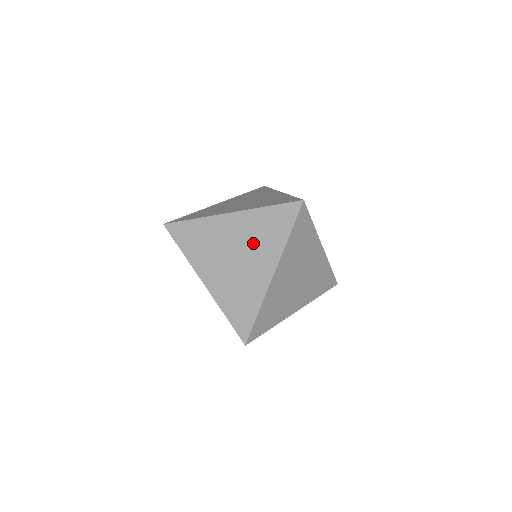
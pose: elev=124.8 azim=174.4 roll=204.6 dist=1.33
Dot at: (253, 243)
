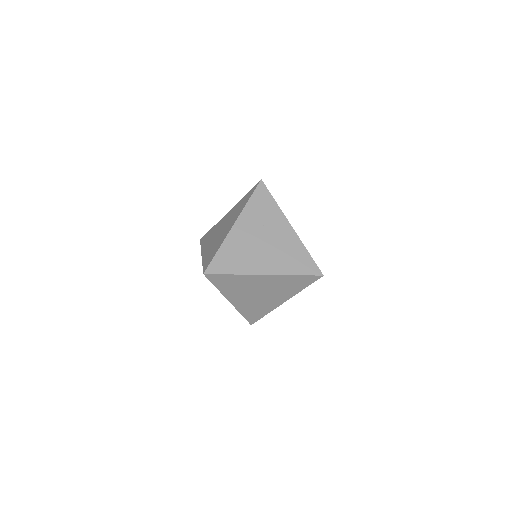
Dot at: (277, 289)
